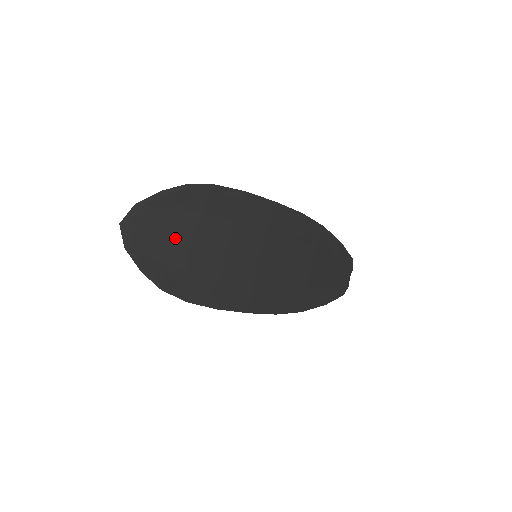
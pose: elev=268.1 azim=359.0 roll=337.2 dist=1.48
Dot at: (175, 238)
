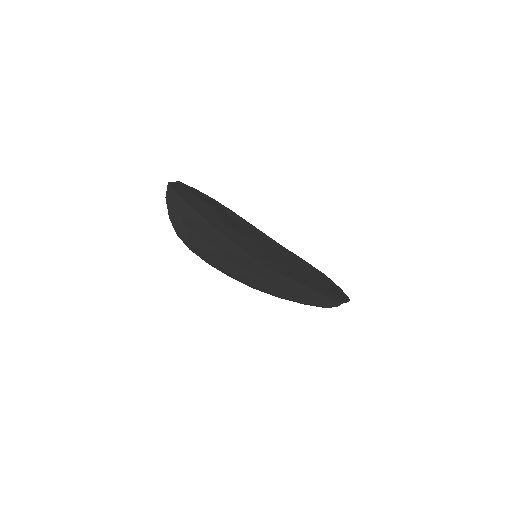
Dot at: (199, 214)
